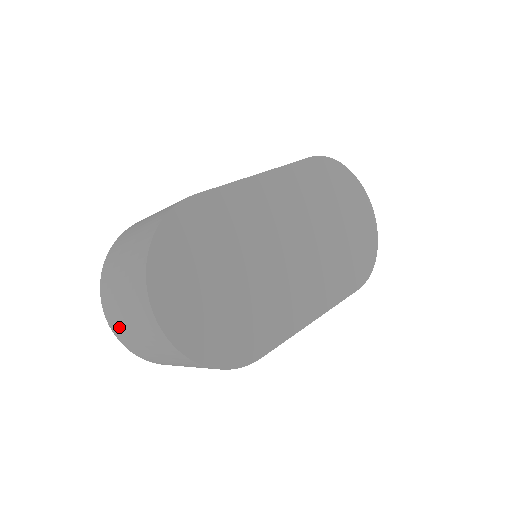
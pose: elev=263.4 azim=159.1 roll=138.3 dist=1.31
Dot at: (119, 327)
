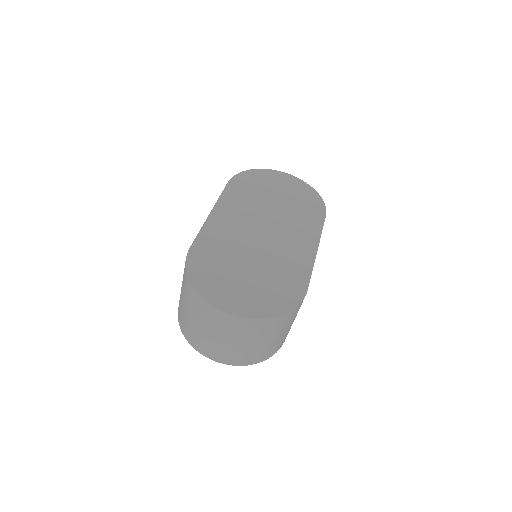
Dot at: (224, 354)
